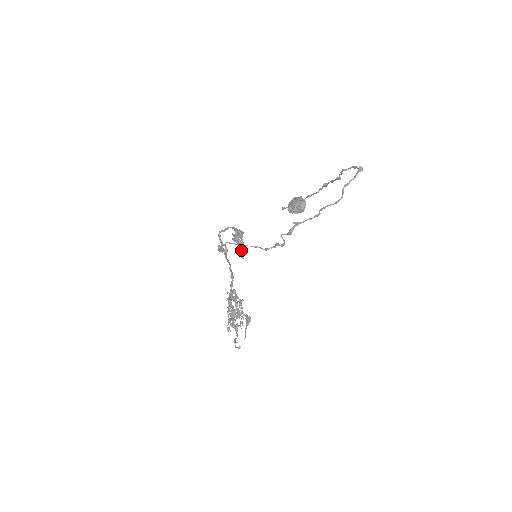
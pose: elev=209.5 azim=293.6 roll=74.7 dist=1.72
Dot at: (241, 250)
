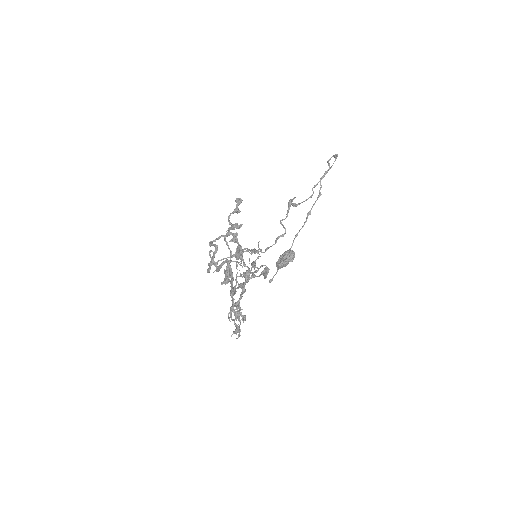
Dot at: (238, 249)
